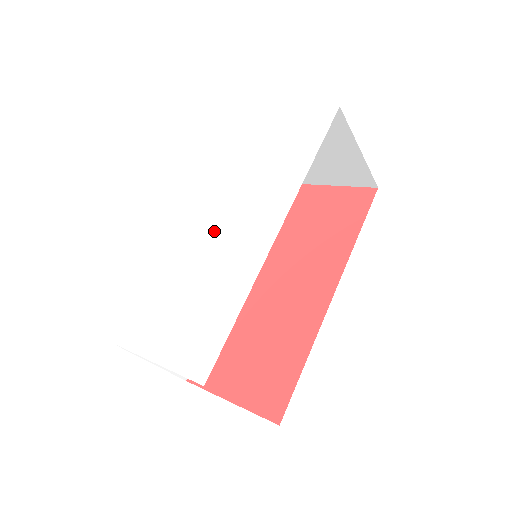
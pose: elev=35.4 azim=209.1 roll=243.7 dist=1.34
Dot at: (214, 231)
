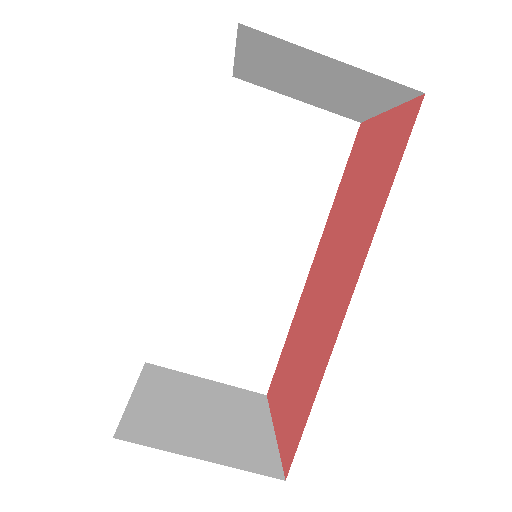
Dot at: occluded
